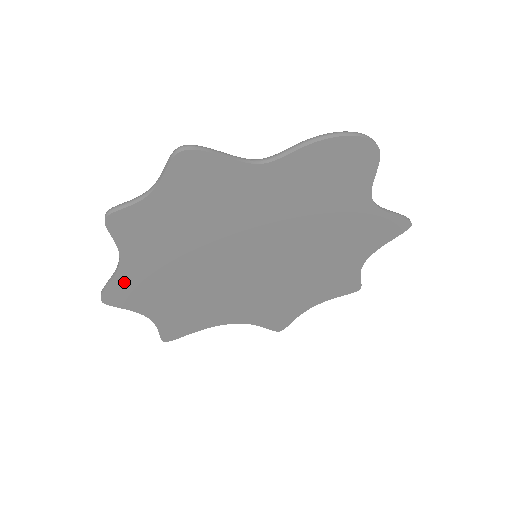
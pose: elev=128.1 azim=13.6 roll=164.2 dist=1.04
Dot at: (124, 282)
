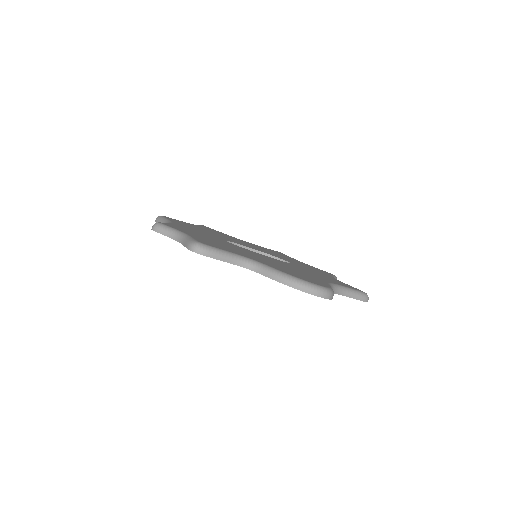
Dot at: occluded
